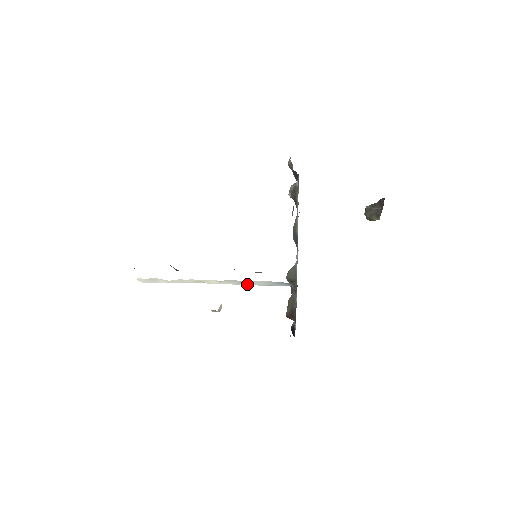
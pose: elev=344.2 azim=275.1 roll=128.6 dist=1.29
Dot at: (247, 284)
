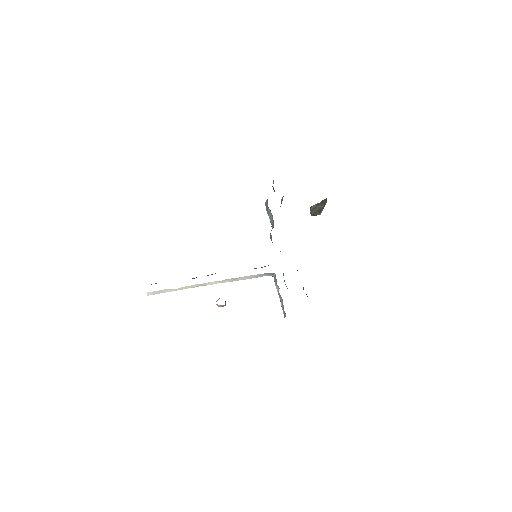
Dot at: (238, 280)
